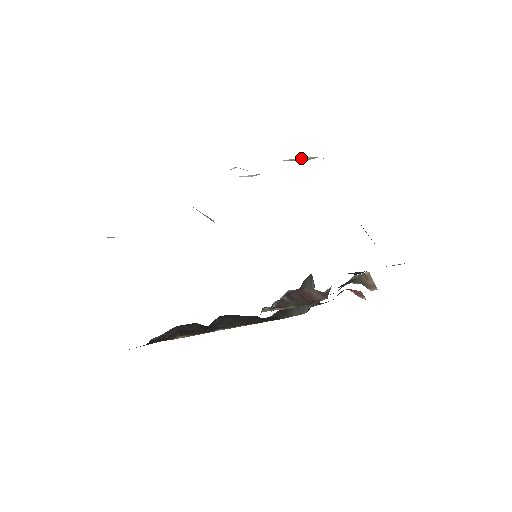
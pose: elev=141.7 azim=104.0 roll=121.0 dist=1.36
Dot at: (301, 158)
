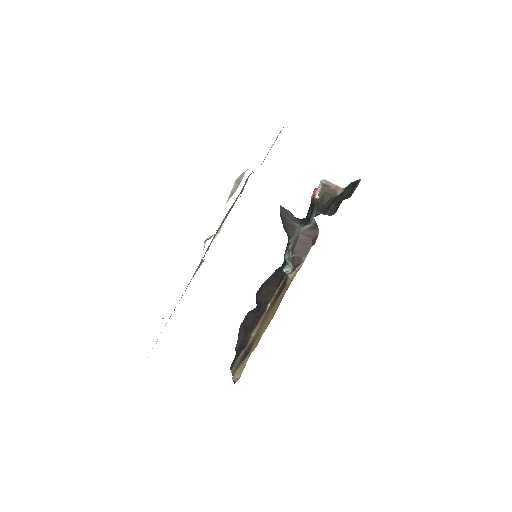
Dot at: (235, 184)
